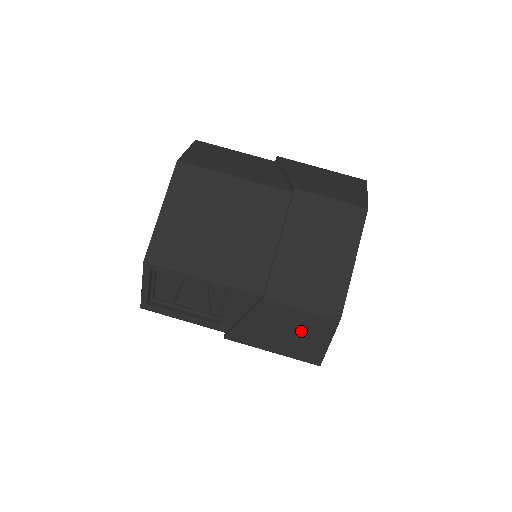
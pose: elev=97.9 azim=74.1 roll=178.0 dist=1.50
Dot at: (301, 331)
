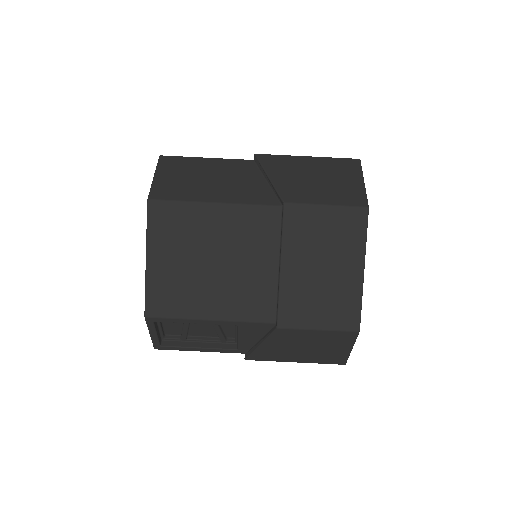
Dot at: (321, 345)
